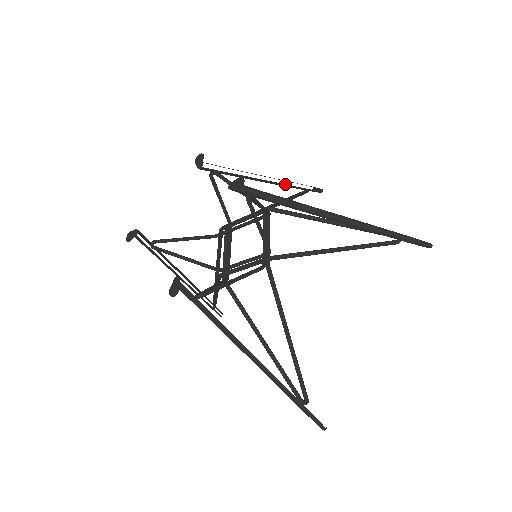
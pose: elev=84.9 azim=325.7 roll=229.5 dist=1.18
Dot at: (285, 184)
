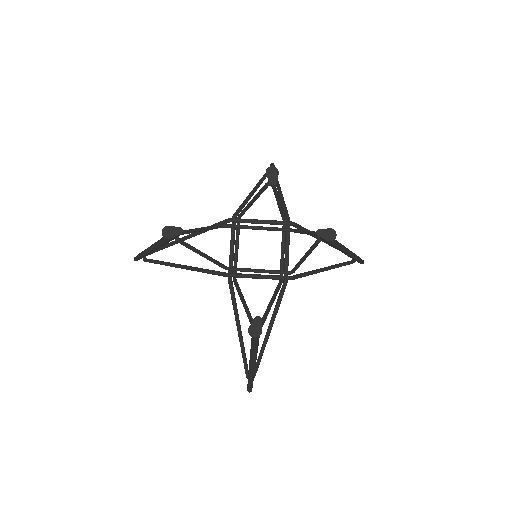
Dot at: occluded
